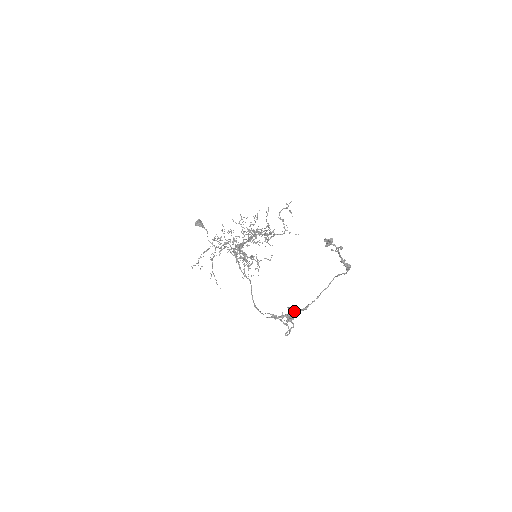
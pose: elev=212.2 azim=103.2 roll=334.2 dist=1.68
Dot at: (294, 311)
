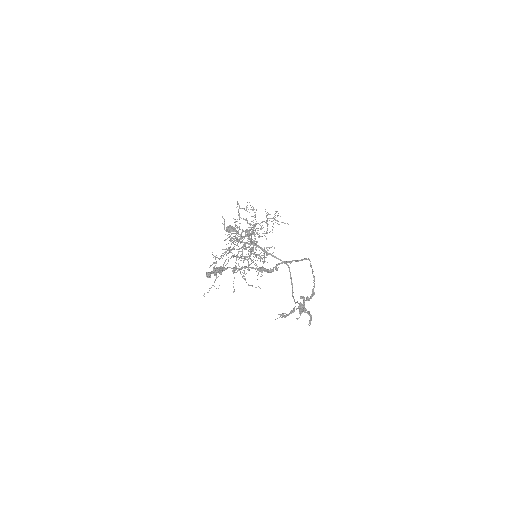
Dot at: (303, 300)
